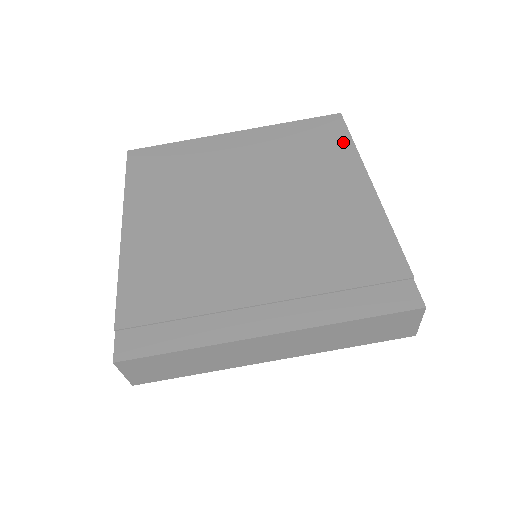
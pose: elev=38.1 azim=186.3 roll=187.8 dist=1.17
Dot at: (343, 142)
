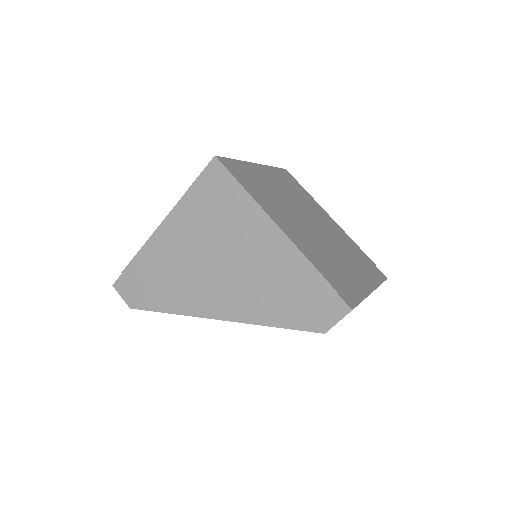
Dot at: (303, 189)
